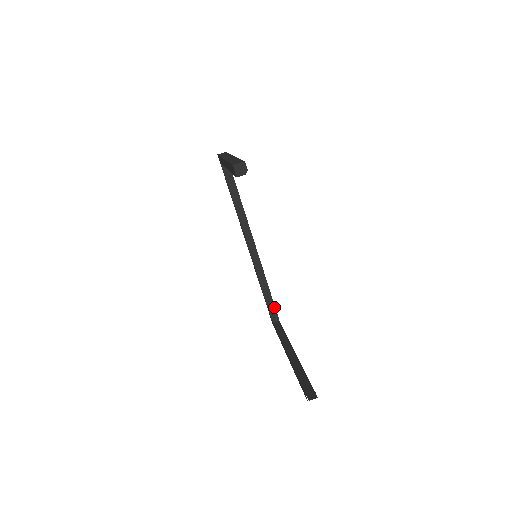
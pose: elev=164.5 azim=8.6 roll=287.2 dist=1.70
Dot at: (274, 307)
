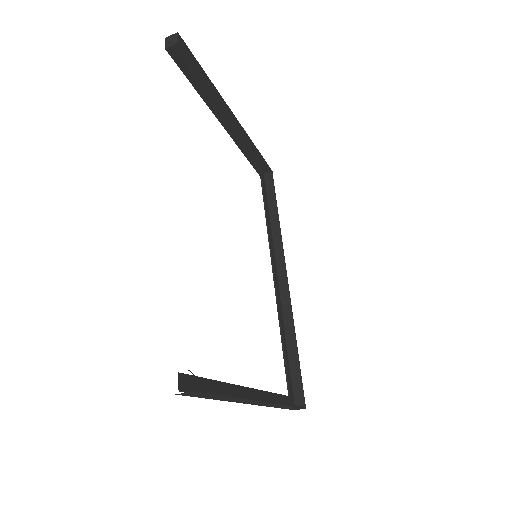
Dot at: (300, 380)
